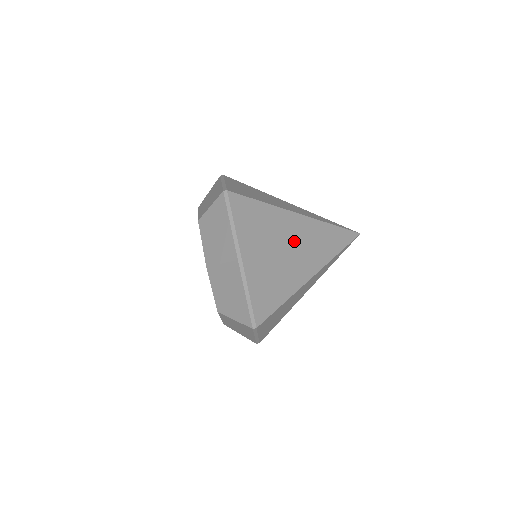
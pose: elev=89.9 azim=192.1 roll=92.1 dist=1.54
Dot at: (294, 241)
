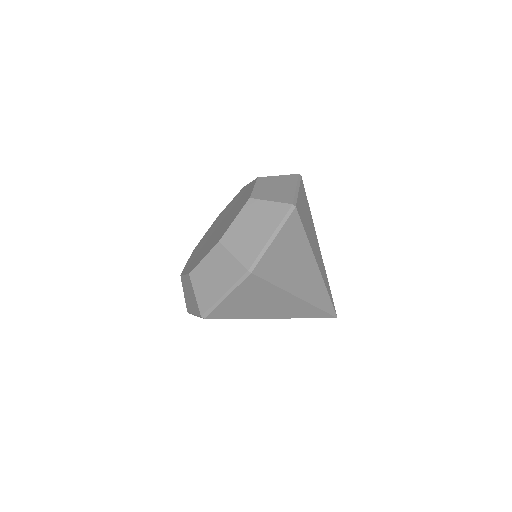
Dot at: (315, 254)
